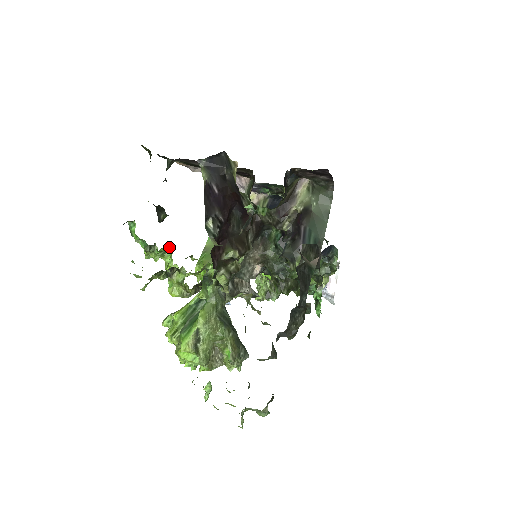
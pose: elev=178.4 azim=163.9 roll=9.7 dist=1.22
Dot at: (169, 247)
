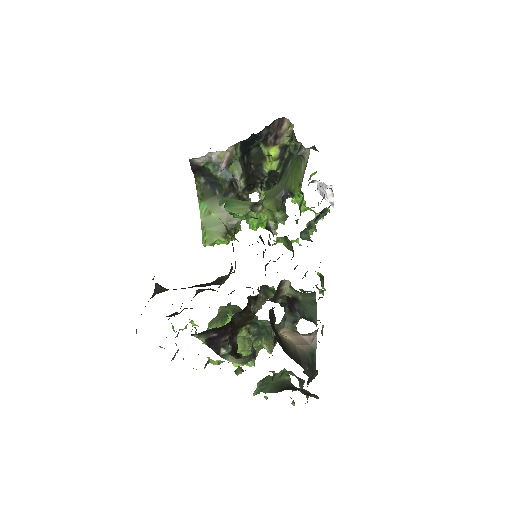
Dot at: occluded
